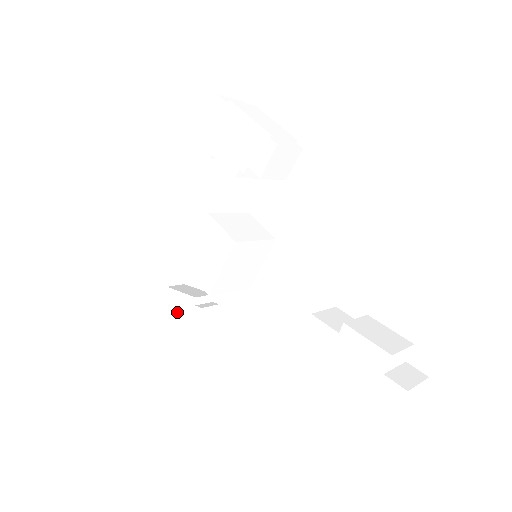
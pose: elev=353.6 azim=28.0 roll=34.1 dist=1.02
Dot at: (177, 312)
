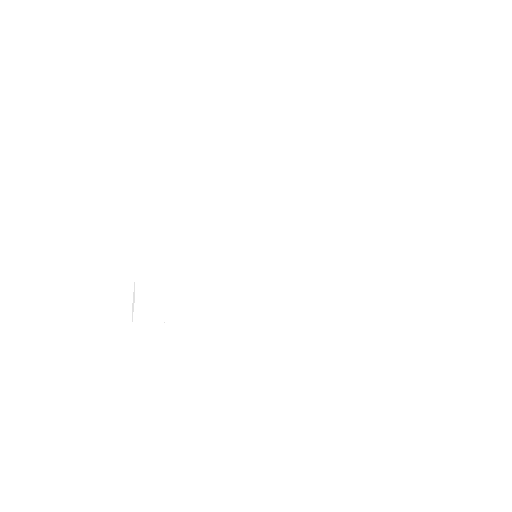
Dot at: (154, 312)
